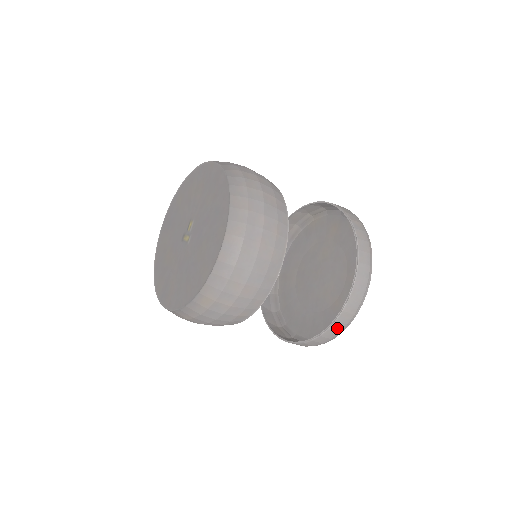
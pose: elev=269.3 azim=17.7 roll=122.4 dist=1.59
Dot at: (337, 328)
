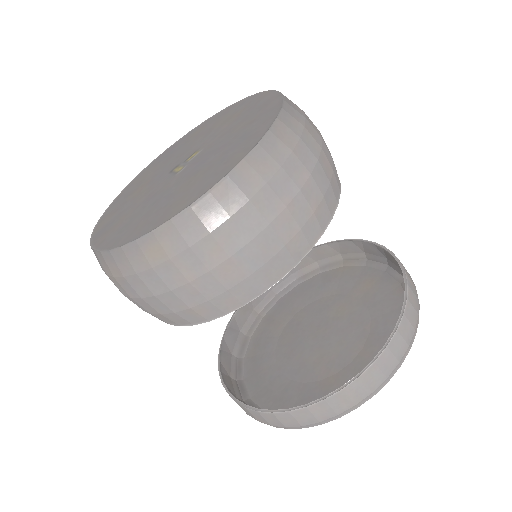
Dot at: (320, 413)
